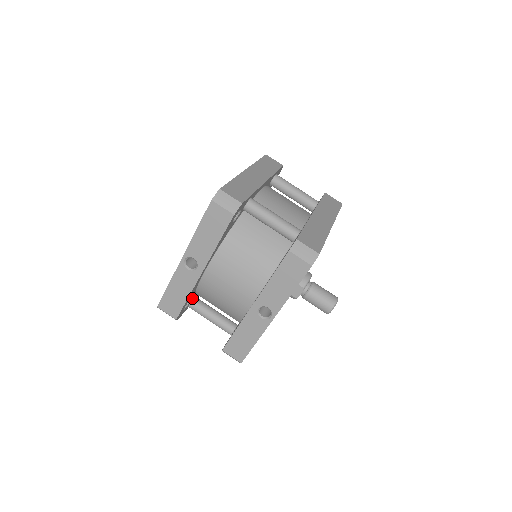
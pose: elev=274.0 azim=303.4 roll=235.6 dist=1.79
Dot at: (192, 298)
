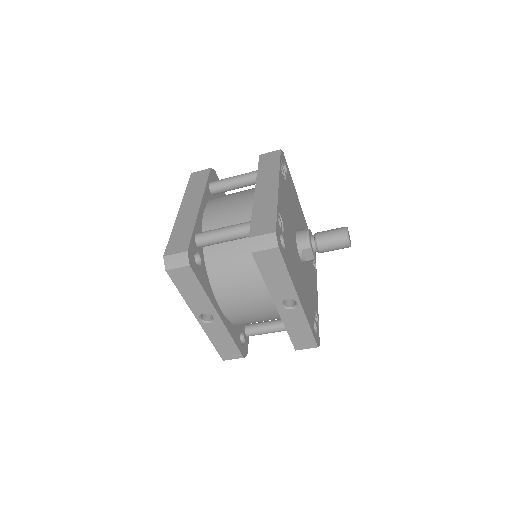
Dot at: (242, 330)
